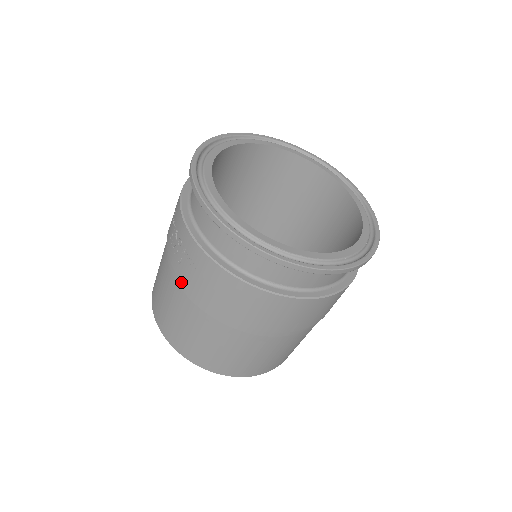
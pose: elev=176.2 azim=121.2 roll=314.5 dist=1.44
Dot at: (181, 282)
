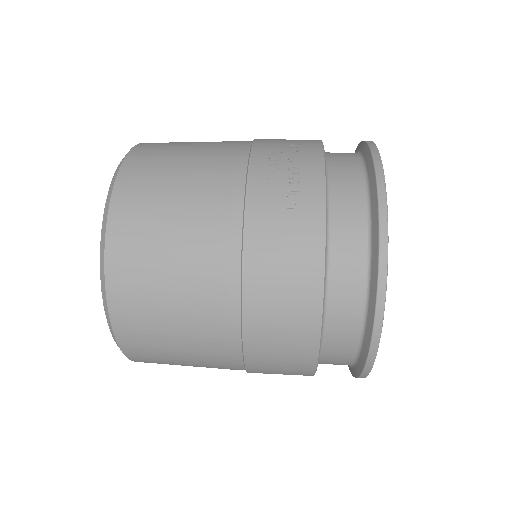
Dot at: (242, 194)
